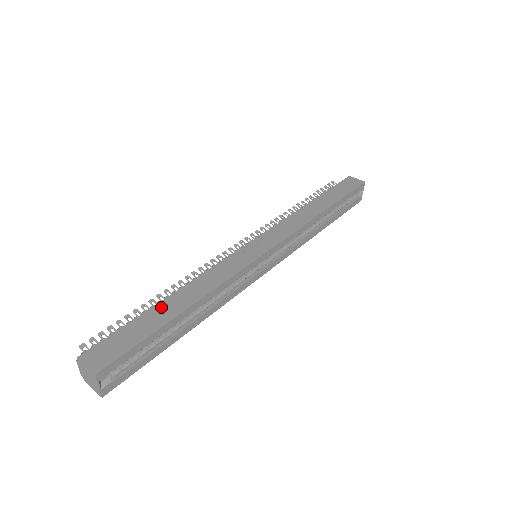
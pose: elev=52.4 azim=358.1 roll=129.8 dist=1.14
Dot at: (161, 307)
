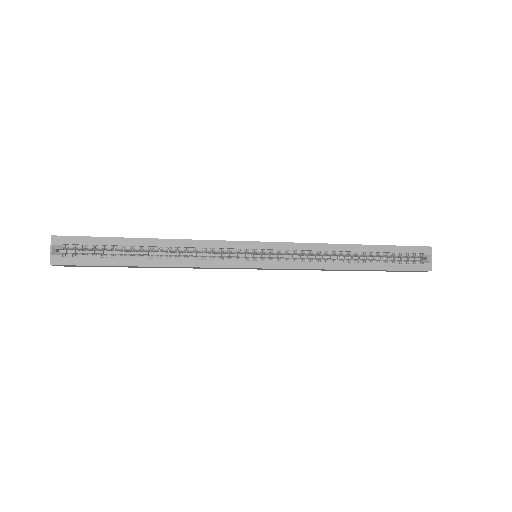
Dot at: occluded
